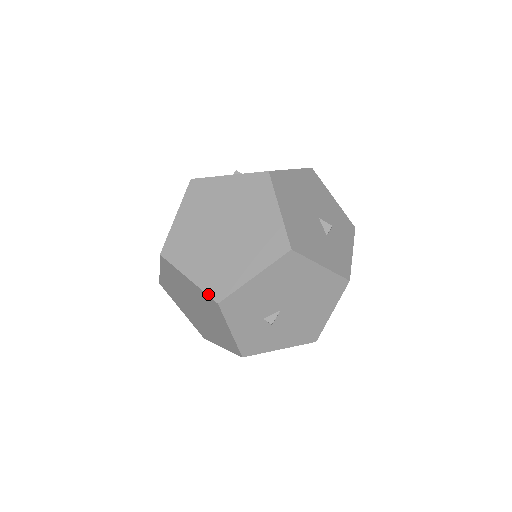
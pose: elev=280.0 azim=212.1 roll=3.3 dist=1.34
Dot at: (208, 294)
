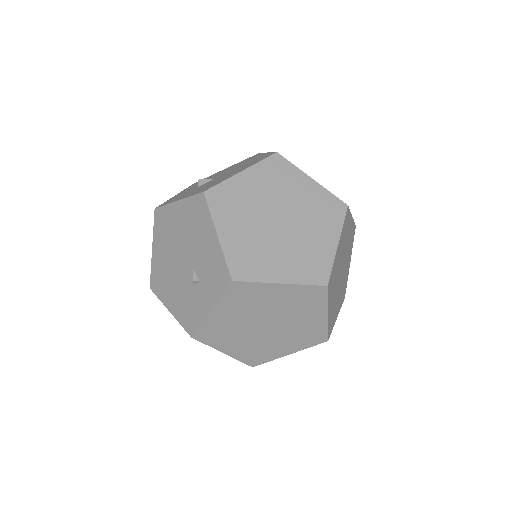
Dot at: occluded
